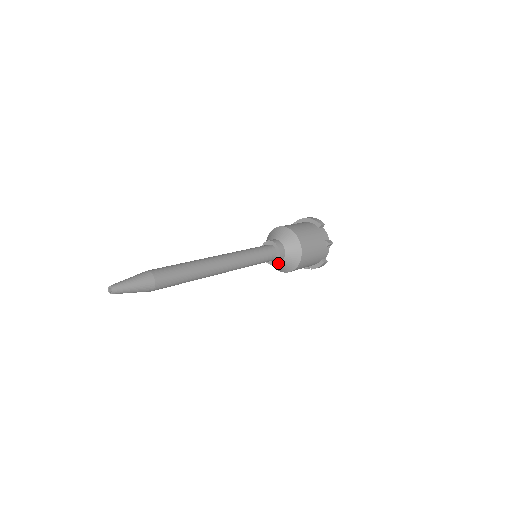
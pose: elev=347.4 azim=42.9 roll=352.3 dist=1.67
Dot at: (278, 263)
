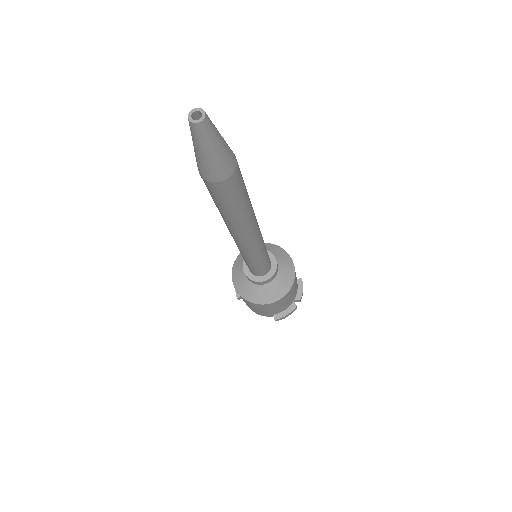
Dot at: (276, 274)
